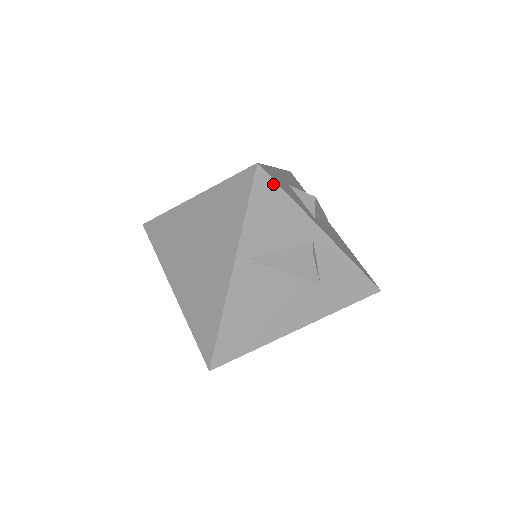
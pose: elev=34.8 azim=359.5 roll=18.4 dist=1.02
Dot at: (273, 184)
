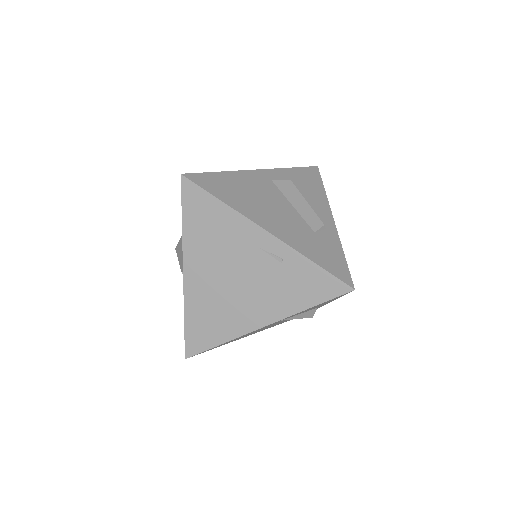
Dot at: occluded
